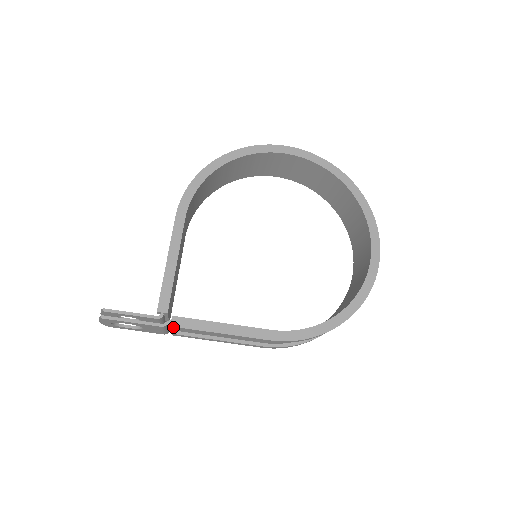
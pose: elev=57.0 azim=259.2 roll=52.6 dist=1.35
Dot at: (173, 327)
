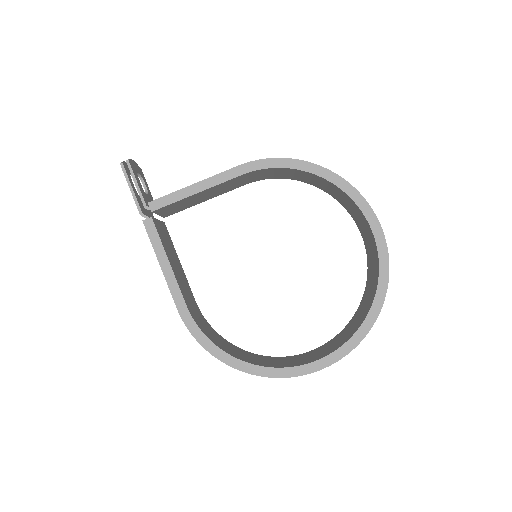
Dot at: (144, 223)
